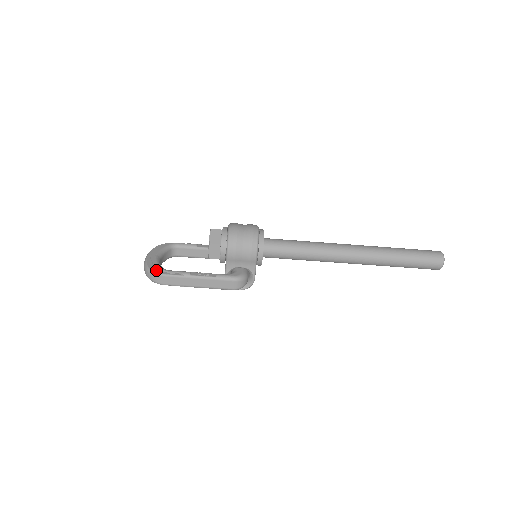
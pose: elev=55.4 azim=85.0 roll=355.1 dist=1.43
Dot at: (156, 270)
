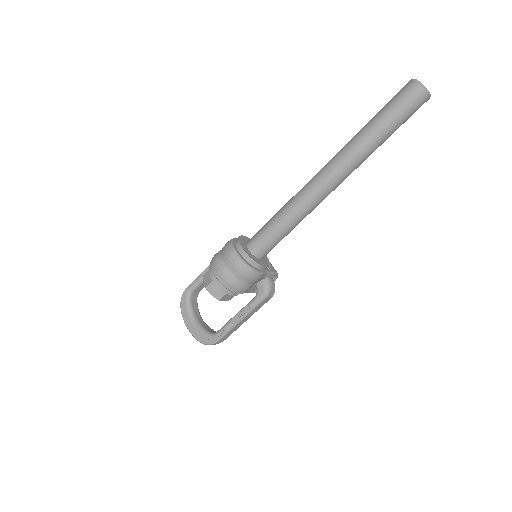
Dot at: (208, 341)
